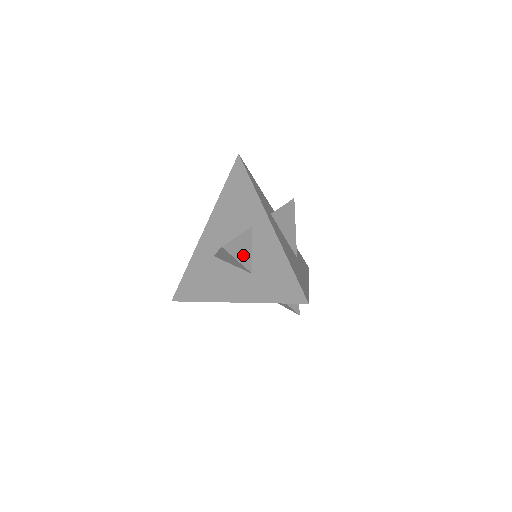
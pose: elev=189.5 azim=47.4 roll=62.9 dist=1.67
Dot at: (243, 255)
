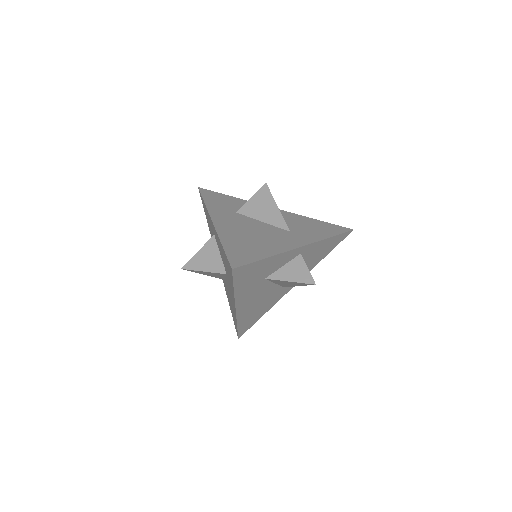
Dot at: (209, 264)
